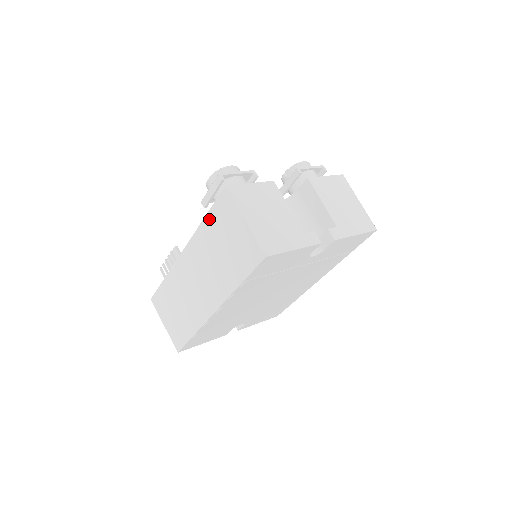
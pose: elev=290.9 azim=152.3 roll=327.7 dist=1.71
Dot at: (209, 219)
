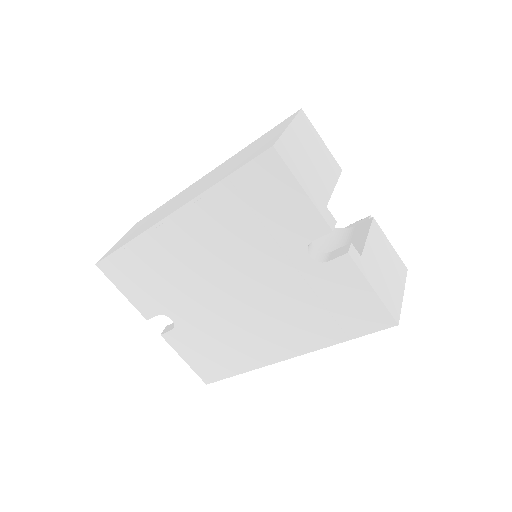
Dot at: (258, 139)
